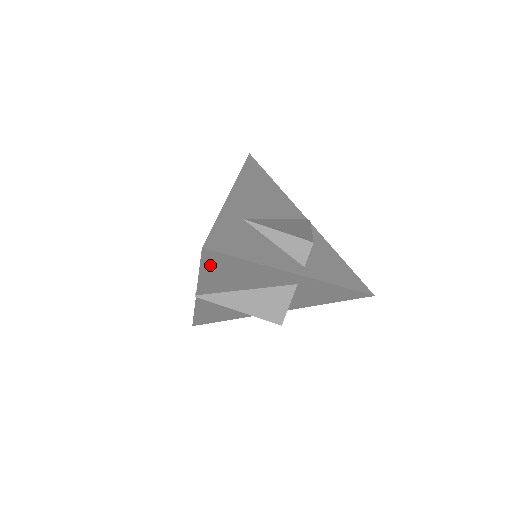
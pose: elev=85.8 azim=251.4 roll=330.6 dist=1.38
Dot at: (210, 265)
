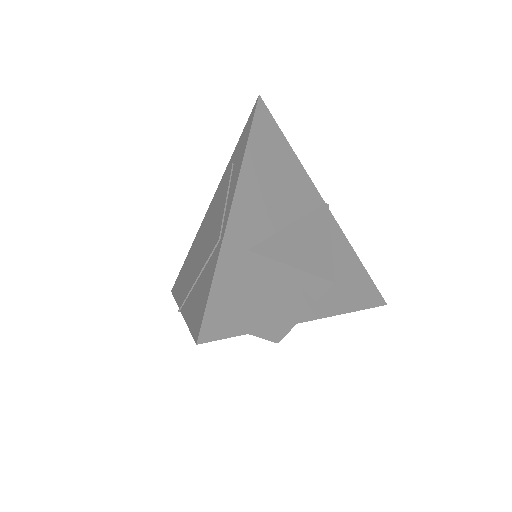
Dot at: occluded
